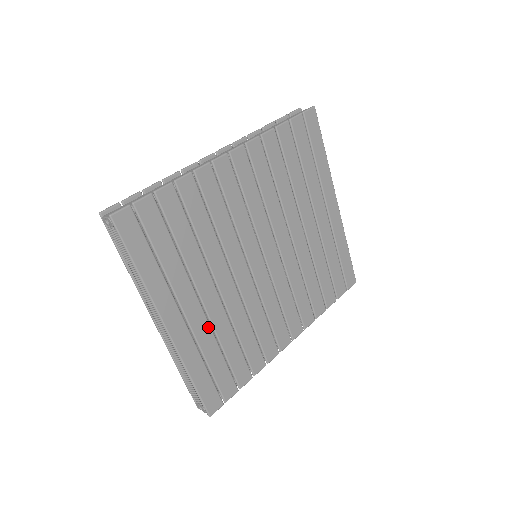
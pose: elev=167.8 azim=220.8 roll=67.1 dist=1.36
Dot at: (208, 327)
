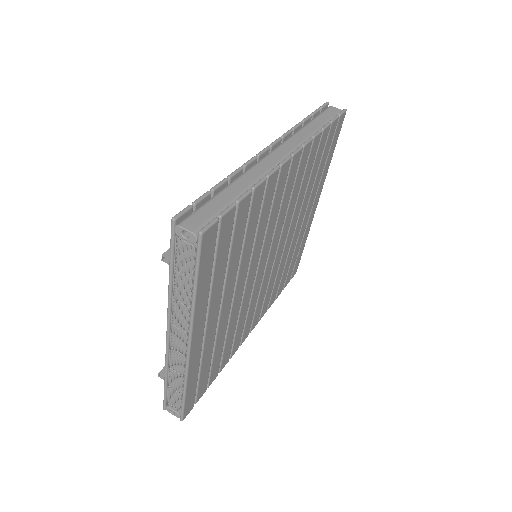
Dot at: (214, 337)
